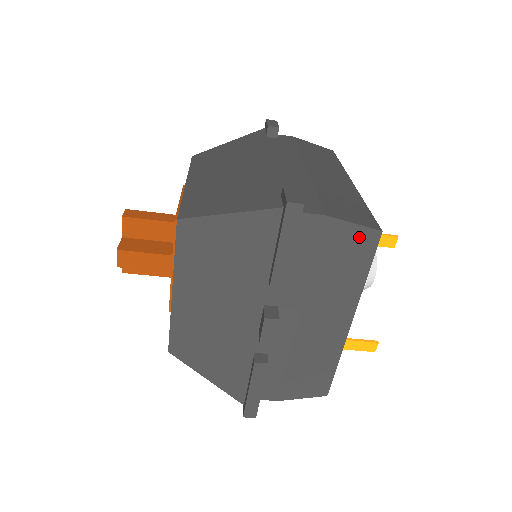
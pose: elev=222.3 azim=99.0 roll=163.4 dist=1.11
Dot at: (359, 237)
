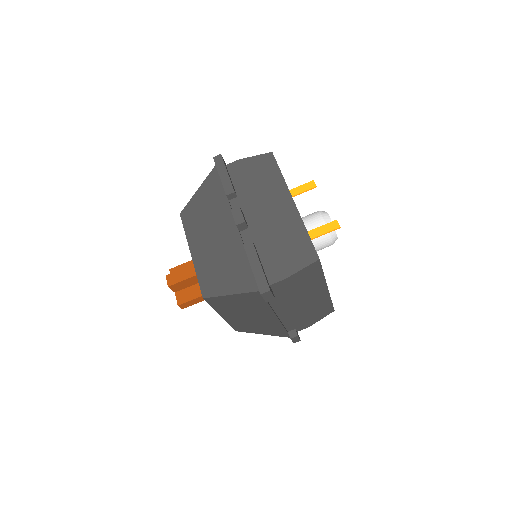
Dot at: (262, 160)
